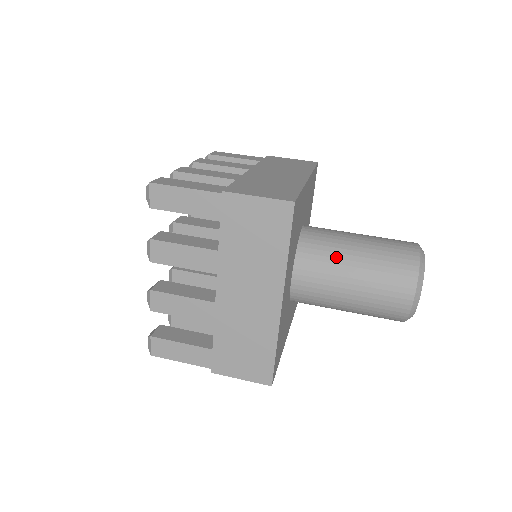
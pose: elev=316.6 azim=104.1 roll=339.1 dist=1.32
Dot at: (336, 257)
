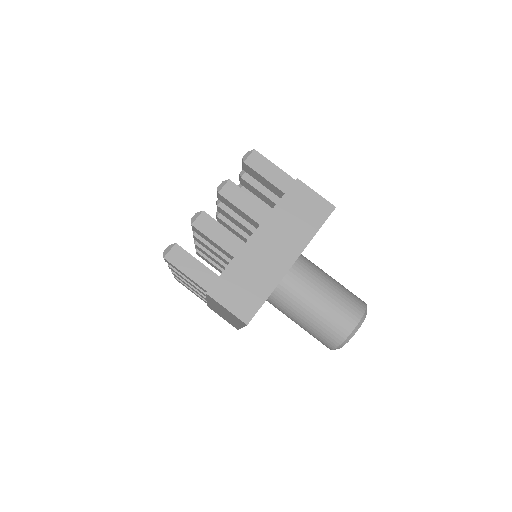
Dot at: (294, 309)
